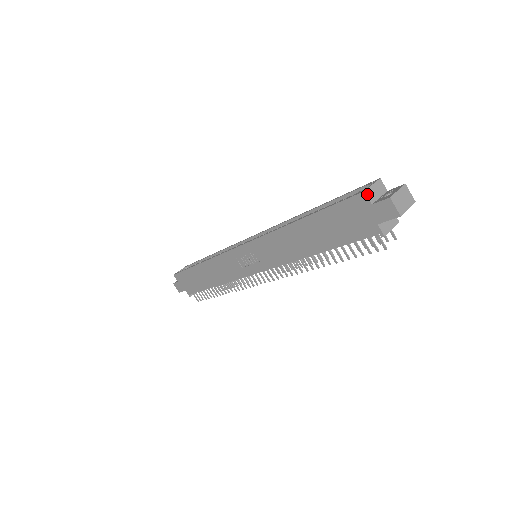
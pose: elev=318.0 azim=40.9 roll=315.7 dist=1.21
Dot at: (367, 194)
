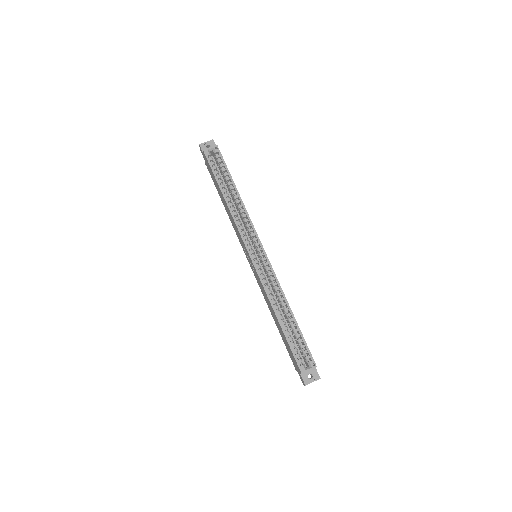
Dot at: occluded
